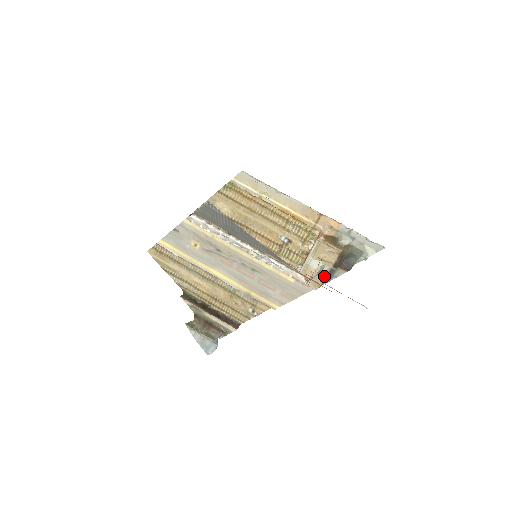
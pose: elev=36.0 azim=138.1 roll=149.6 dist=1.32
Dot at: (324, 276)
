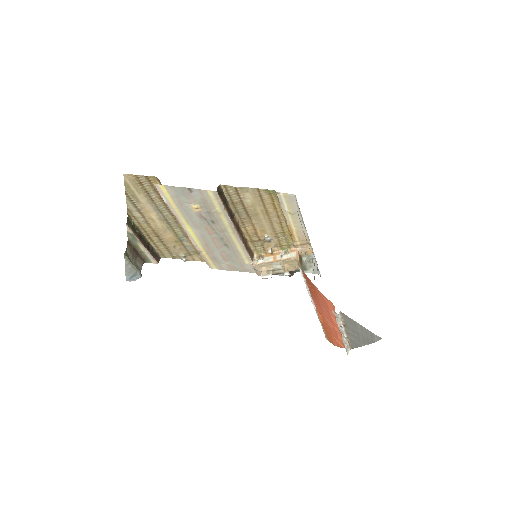
Dot at: (274, 273)
